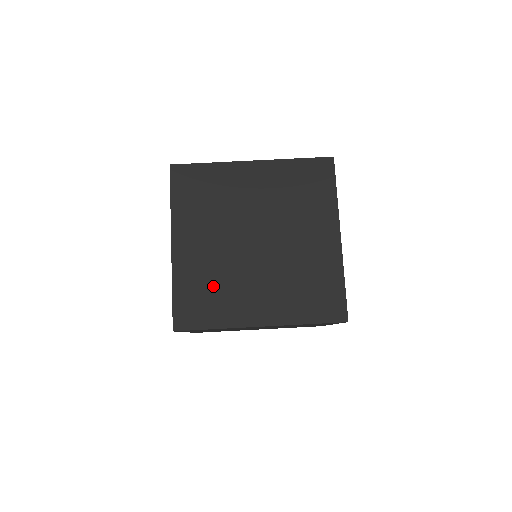
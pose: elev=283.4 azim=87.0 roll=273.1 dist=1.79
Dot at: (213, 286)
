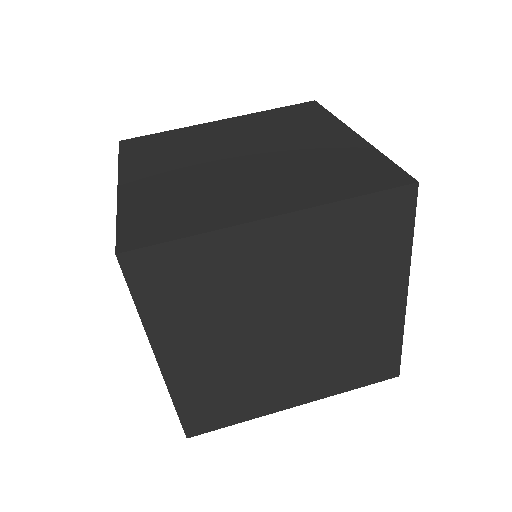
Dot at: (231, 388)
